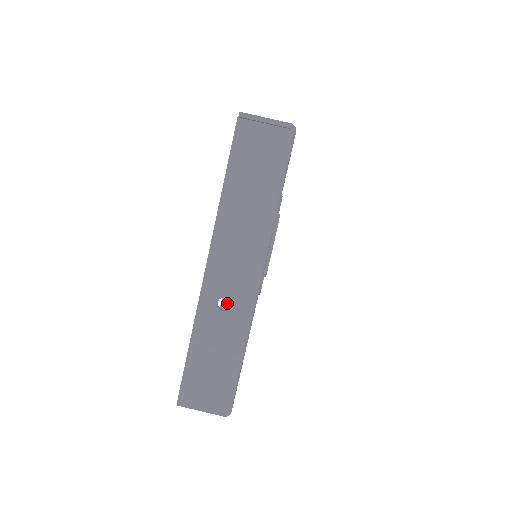
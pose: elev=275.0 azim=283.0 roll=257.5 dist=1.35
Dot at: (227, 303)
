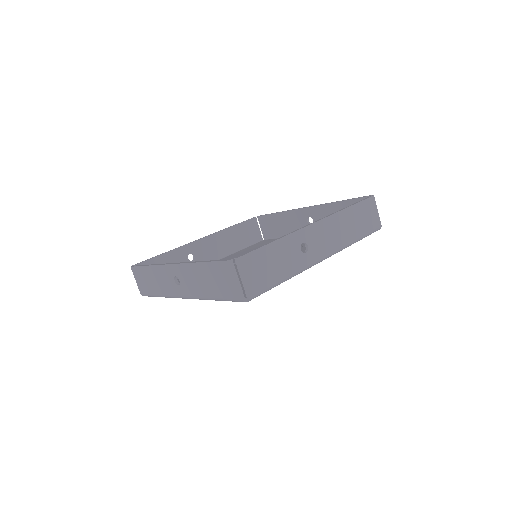
Dot at: (154, 263)
